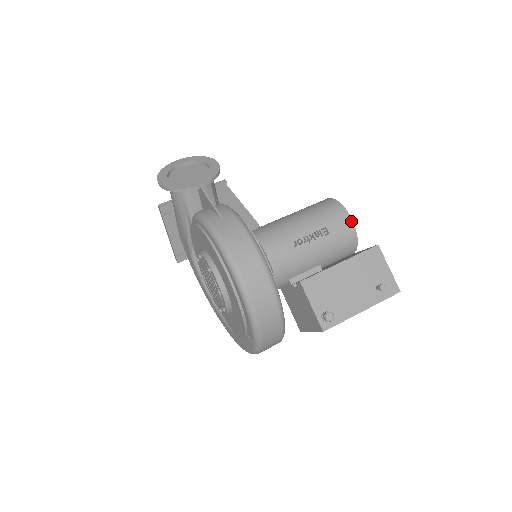
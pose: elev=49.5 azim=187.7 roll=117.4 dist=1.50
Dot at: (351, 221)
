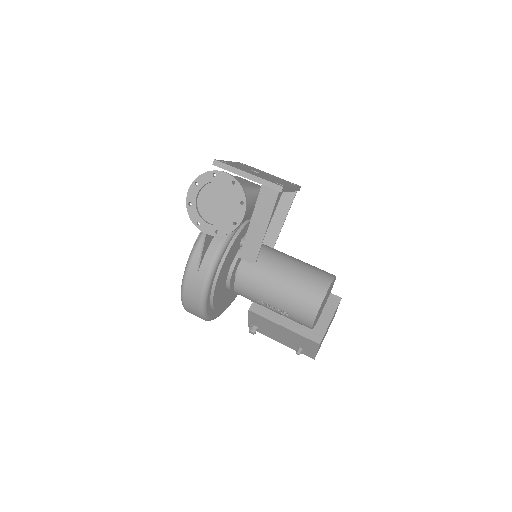
Dot at: (311, 326)
